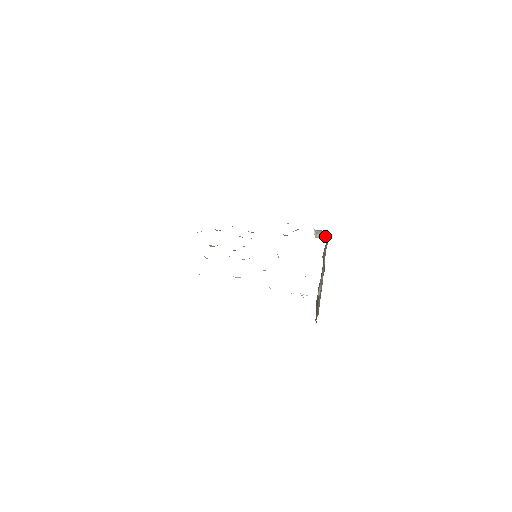
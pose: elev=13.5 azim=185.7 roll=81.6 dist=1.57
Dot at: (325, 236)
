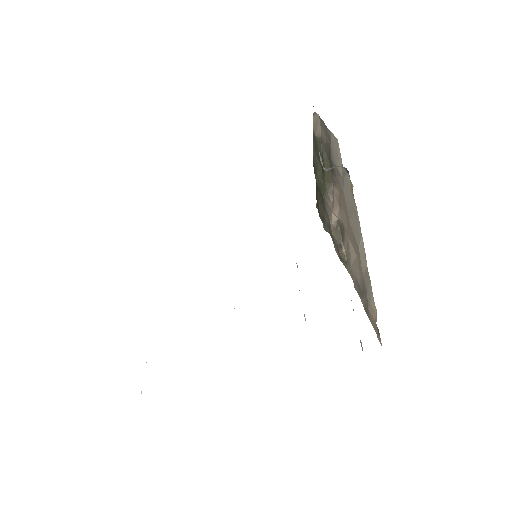
Dot at: (341, 166)
